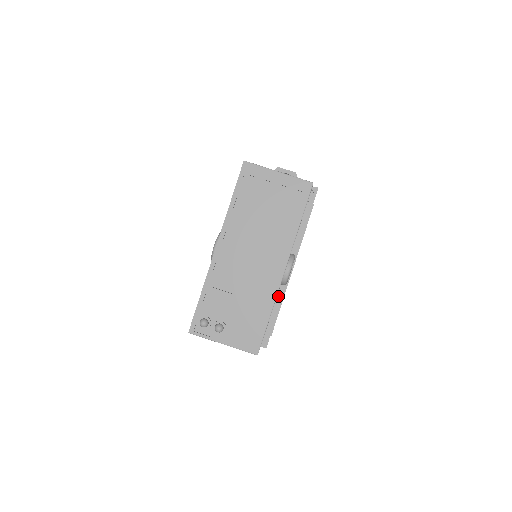
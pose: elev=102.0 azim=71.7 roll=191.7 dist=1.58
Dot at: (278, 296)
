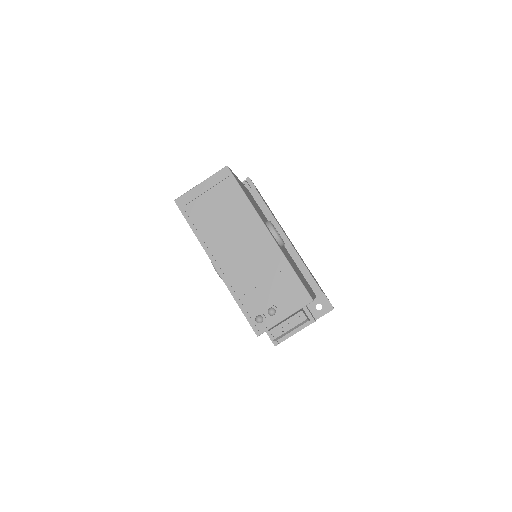
Dot at: (298, 264)
